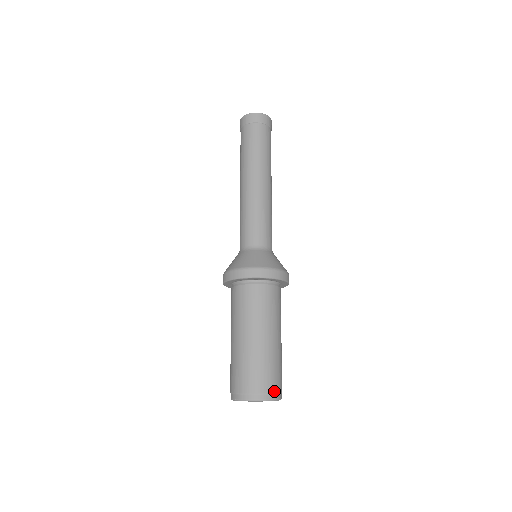
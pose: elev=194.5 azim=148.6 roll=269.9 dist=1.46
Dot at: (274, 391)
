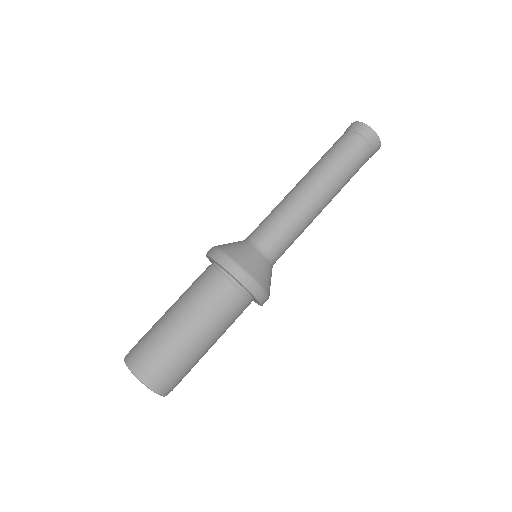
Dot at: (168, 388)
